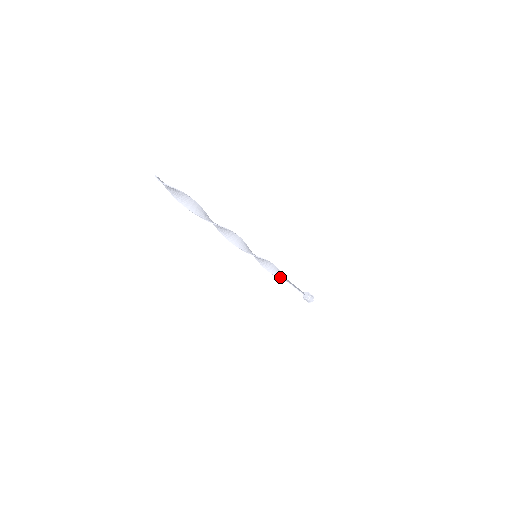
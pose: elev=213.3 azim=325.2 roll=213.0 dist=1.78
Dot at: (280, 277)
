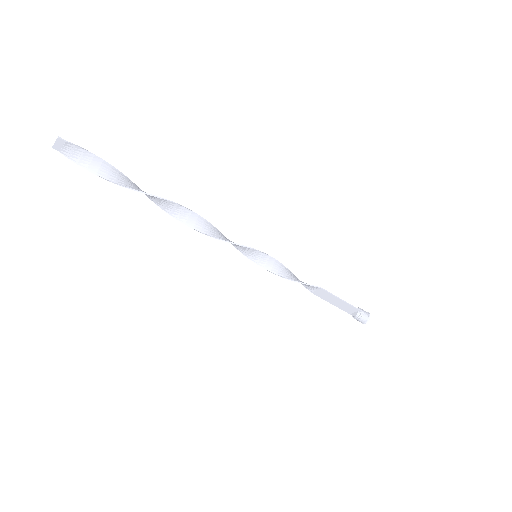
Dot at: (306, 284)
